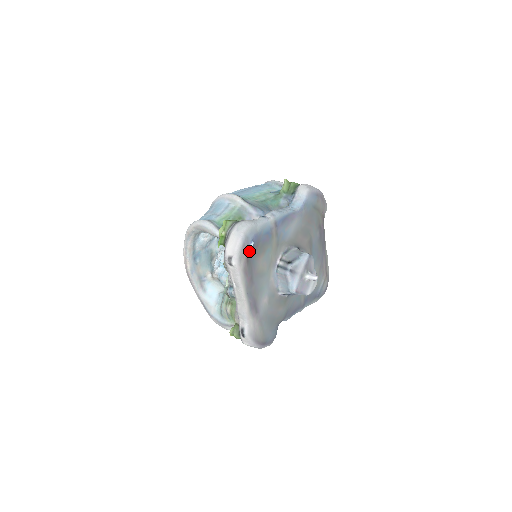
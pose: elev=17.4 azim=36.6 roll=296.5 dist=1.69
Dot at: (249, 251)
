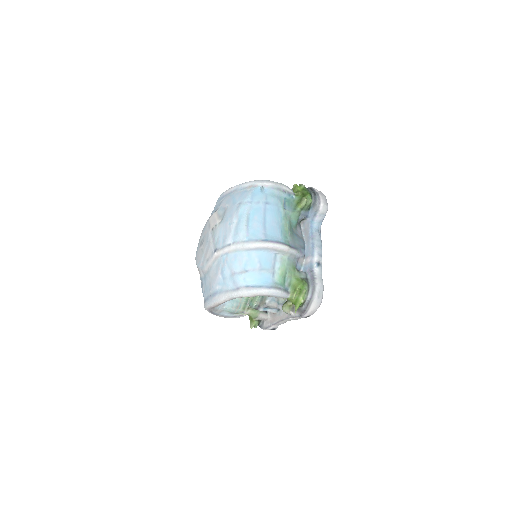
Dot at: occluded
